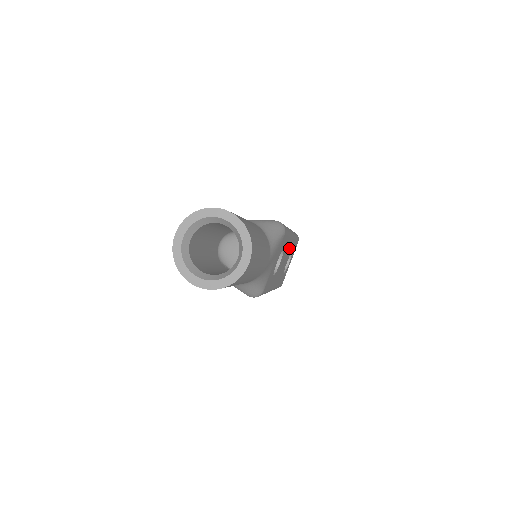
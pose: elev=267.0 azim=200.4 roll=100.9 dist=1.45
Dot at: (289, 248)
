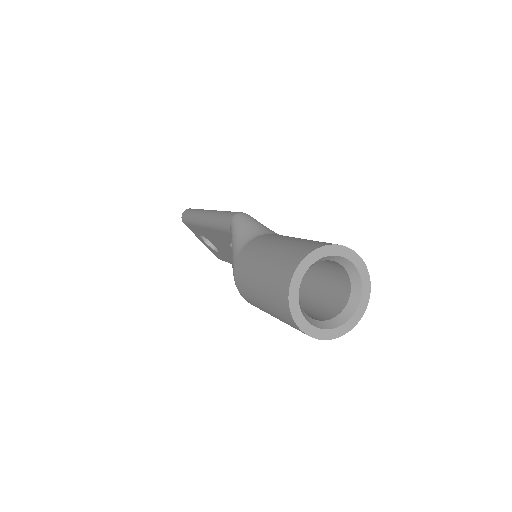
Dot at: occluded
